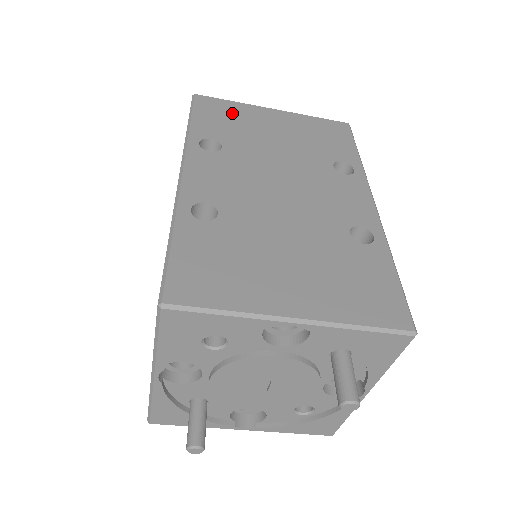
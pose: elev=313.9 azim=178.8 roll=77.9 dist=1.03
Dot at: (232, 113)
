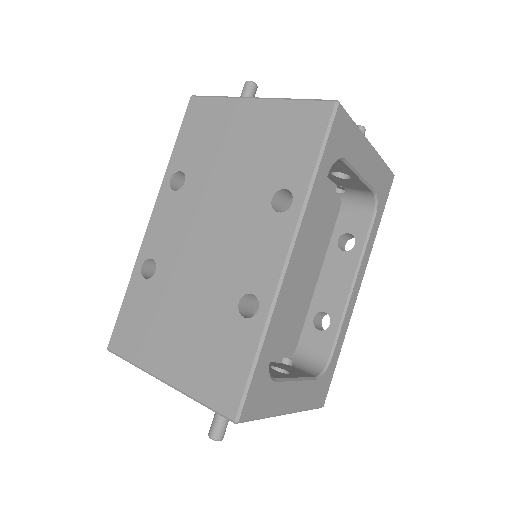
Dot at: (211, 122)
